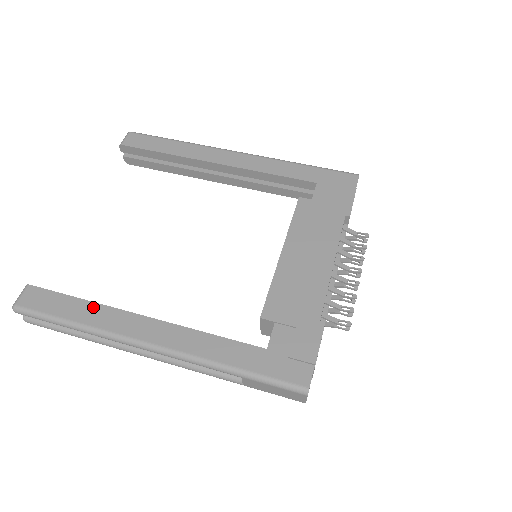
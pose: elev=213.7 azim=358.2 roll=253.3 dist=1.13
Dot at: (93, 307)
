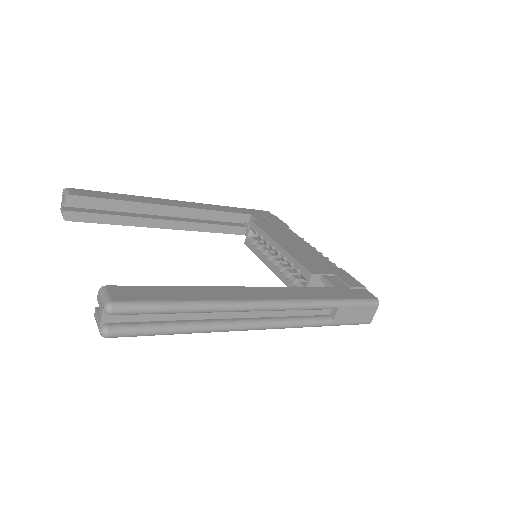
Dot at: (194, 289)
